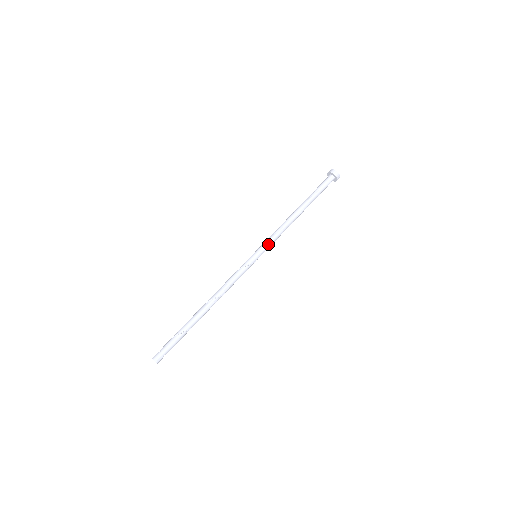
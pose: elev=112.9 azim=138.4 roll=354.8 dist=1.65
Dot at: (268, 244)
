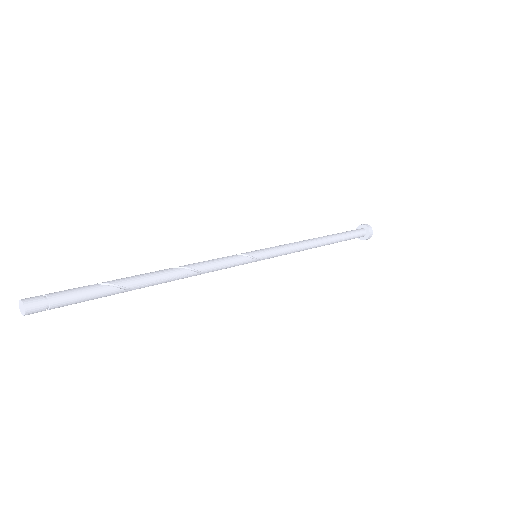
Dot at: (275, 248)
